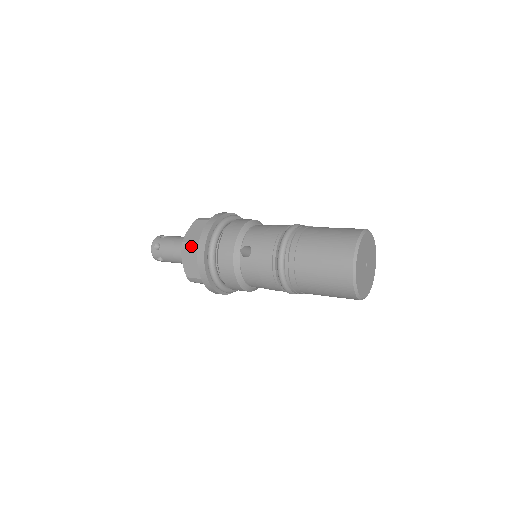
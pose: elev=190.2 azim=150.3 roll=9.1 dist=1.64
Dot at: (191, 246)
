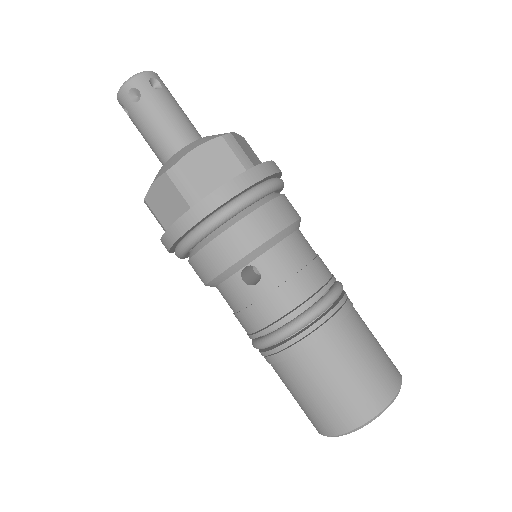
Dot at: (184, 186)
